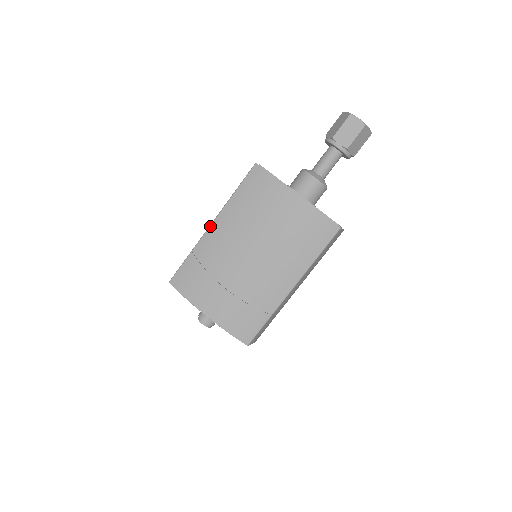
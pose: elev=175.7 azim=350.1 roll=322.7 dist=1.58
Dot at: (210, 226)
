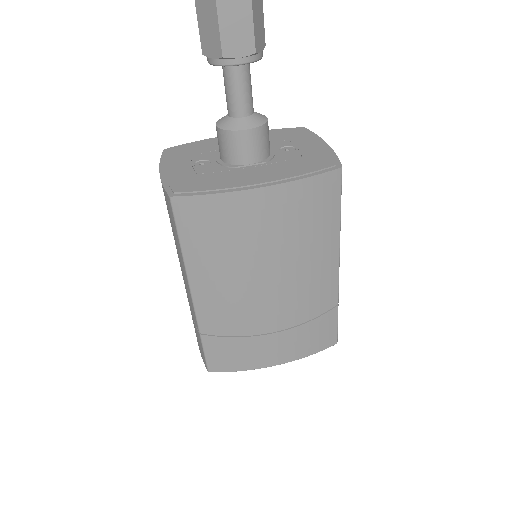
Dot at: (193, 300)
